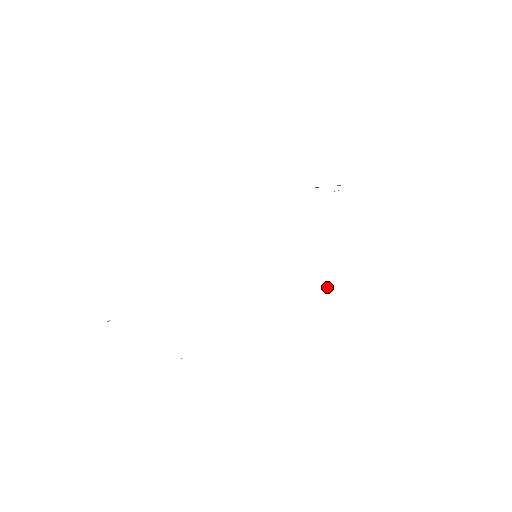
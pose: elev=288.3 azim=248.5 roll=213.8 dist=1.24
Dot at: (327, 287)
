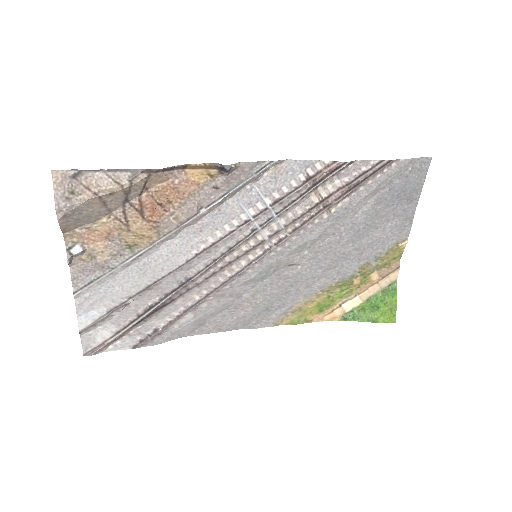
Dot at: (314, 178)
